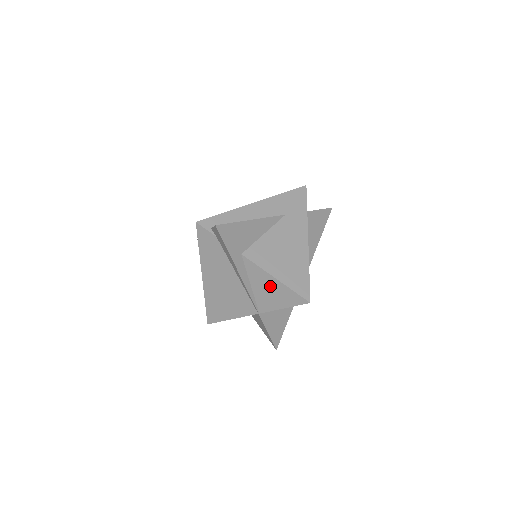
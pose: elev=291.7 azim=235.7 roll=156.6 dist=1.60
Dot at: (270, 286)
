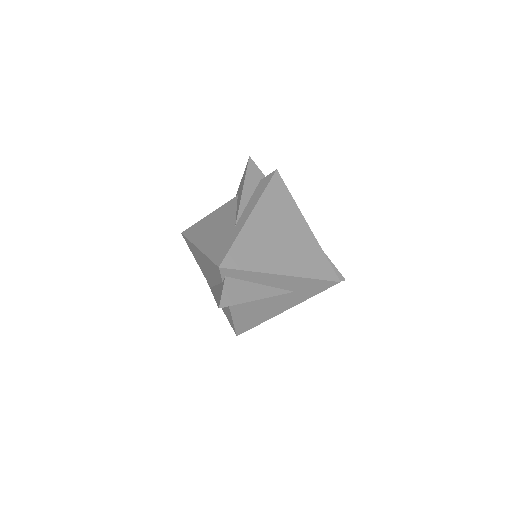
Dot at: (227, 310)
